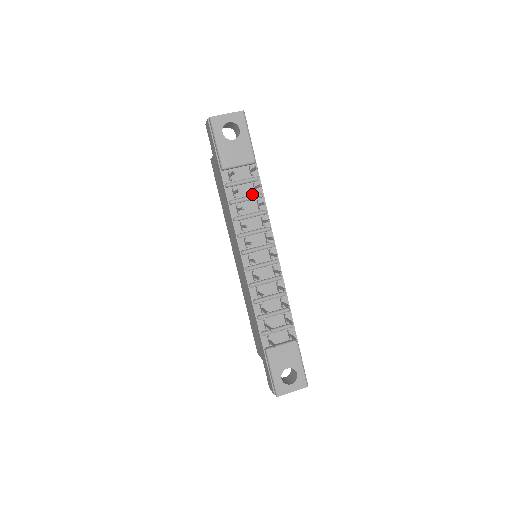
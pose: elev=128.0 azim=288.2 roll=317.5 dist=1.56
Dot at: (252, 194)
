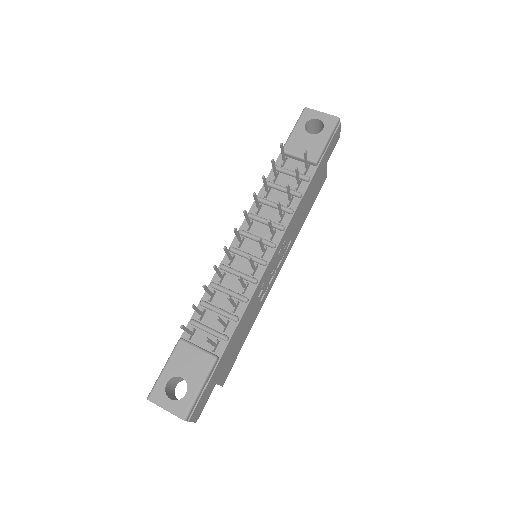
Dot at: (292, 189)
